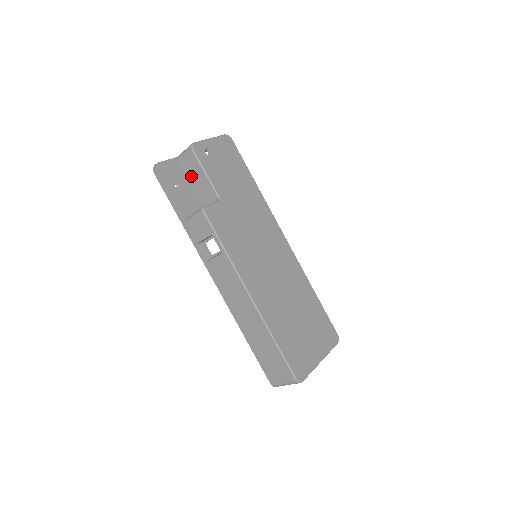
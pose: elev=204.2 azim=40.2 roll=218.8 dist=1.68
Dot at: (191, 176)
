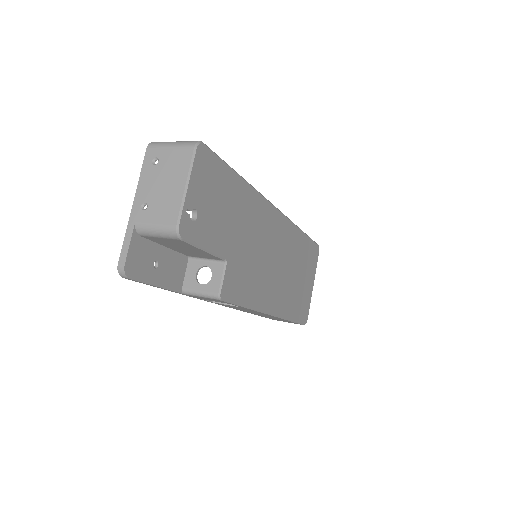
Dot at: (173, 246)
